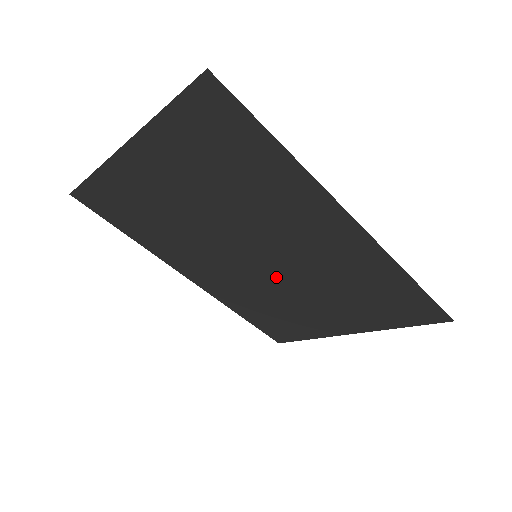
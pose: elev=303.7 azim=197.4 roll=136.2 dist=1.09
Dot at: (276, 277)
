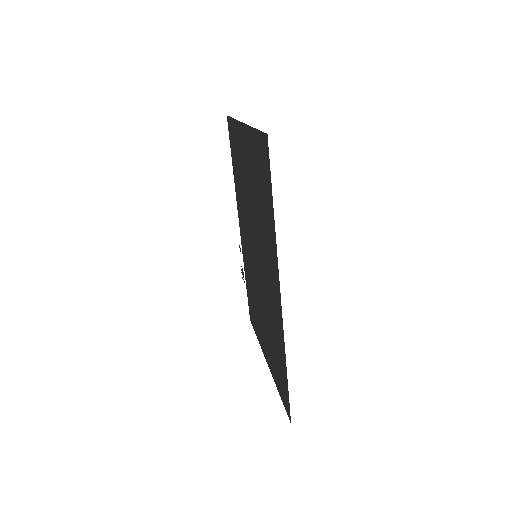
Dot at: (258, 280)
